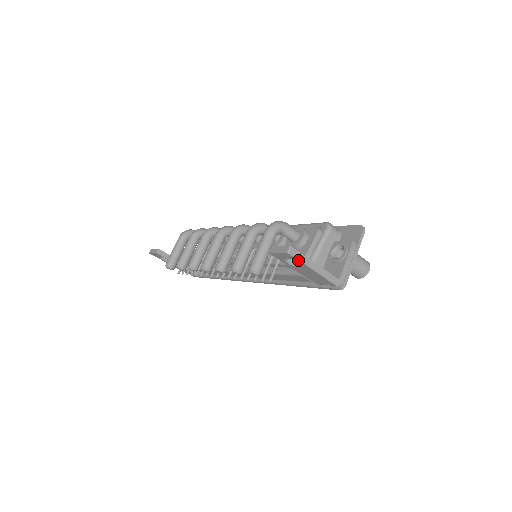
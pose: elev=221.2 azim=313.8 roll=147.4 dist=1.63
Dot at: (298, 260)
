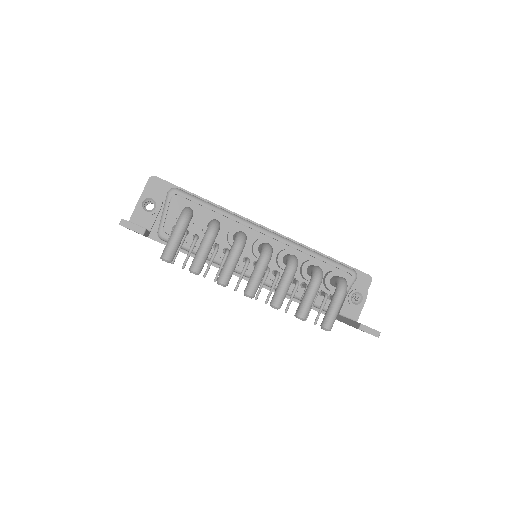
Dot at: occluded
